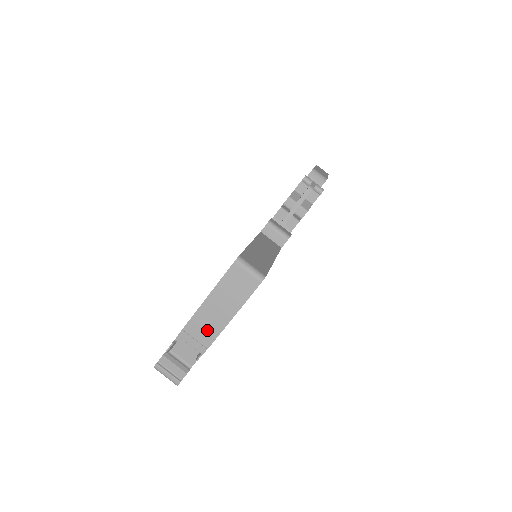
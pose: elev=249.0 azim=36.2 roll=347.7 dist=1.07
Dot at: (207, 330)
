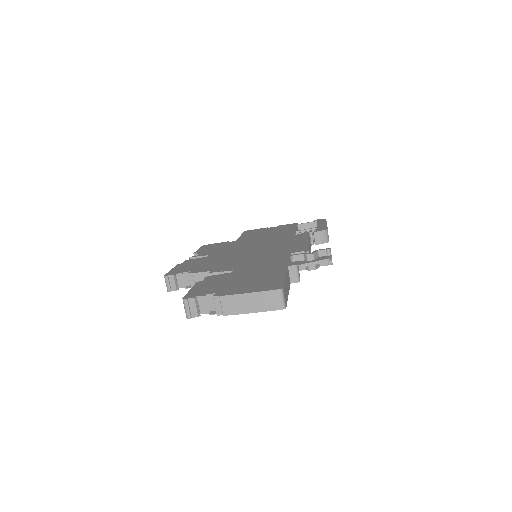
Dot at: (233, 307)
